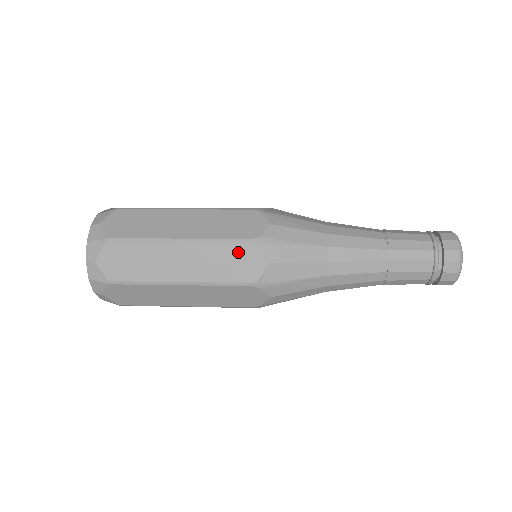
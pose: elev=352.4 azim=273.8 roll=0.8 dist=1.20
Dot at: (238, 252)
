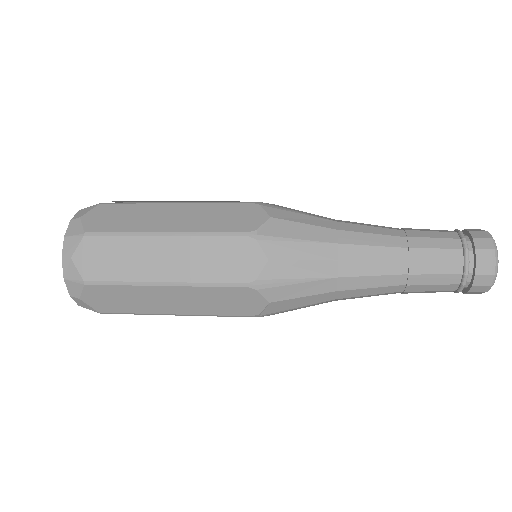
Dot at: (233, 294)
